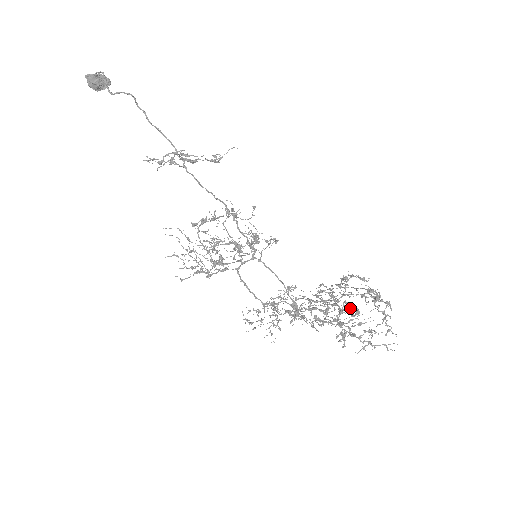
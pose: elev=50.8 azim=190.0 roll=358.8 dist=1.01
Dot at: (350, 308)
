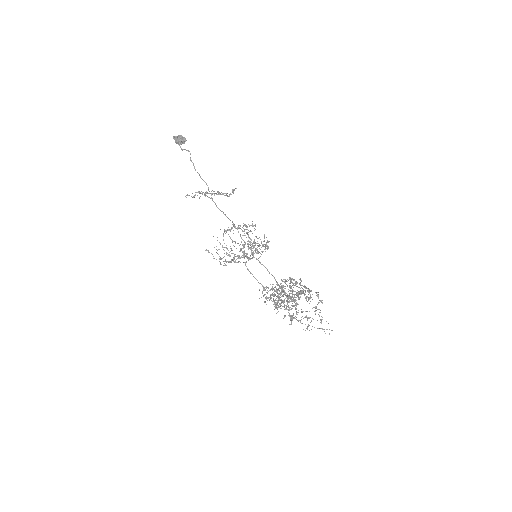
Dot at: (292, 300)
